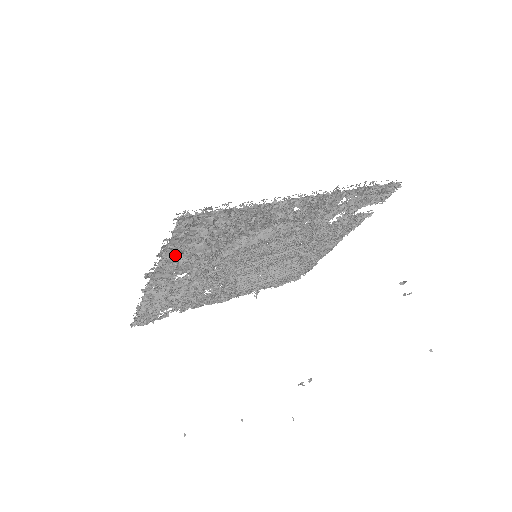
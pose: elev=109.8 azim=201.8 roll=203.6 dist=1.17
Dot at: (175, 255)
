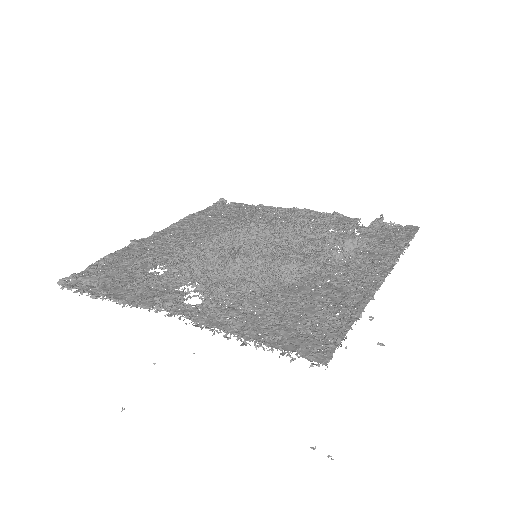
Dot at: occluded
